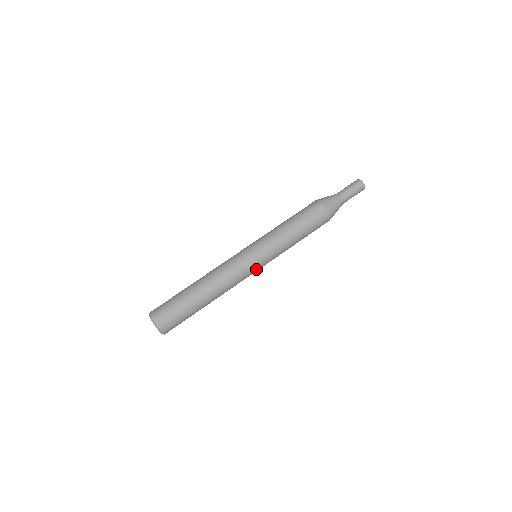
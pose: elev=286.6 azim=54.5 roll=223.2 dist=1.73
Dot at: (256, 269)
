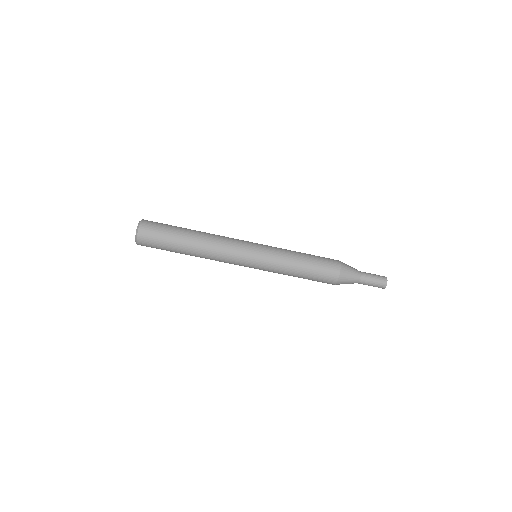
Dot at: occluded
